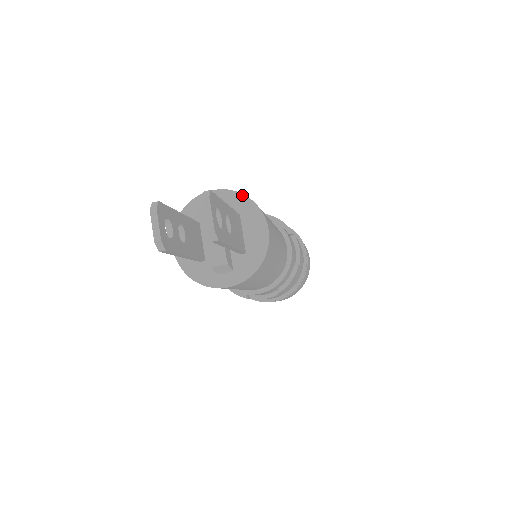
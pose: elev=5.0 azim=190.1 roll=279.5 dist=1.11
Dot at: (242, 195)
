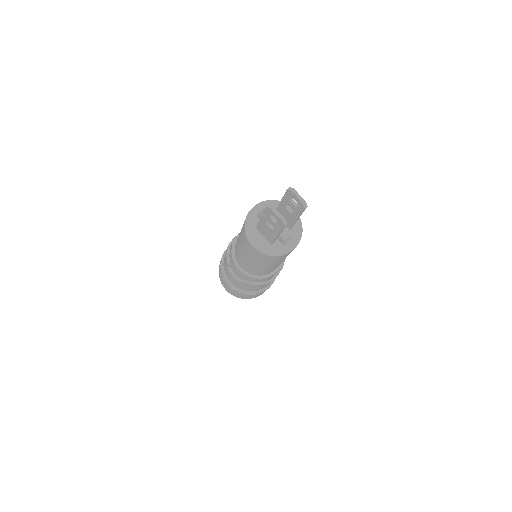
Dot at: (271, 200)
